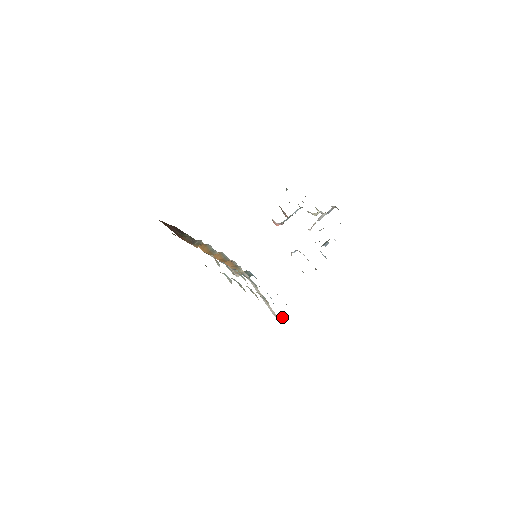
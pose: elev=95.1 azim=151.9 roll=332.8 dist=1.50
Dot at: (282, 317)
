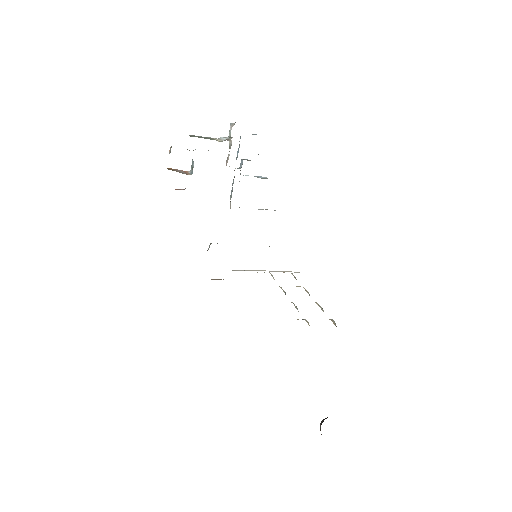
Dot at: occluded
